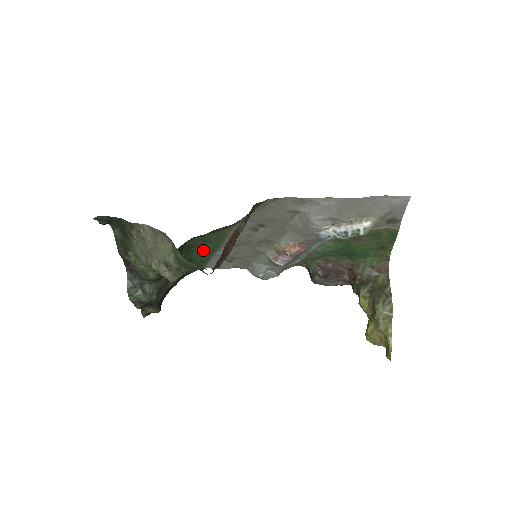
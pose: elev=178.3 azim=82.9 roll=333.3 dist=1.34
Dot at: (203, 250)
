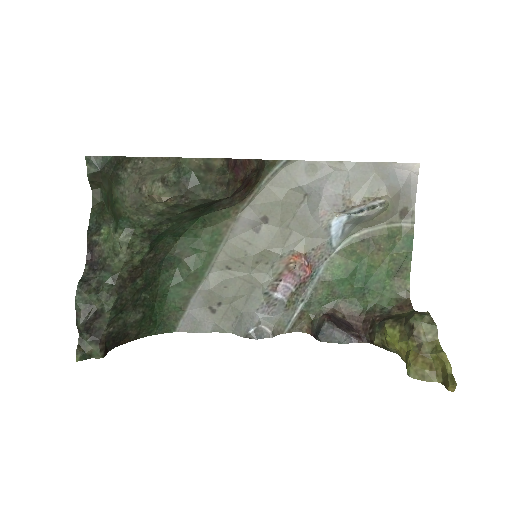
Dot at: (186, 274)
